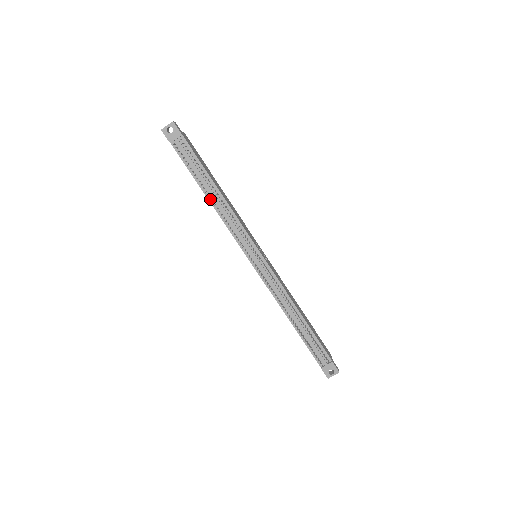
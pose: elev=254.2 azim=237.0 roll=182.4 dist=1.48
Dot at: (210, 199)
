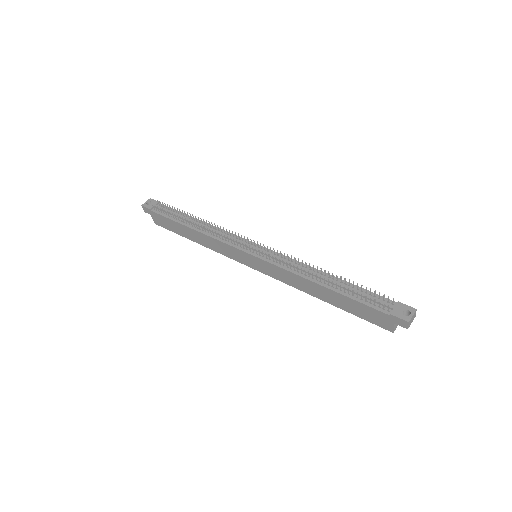
Dot at: (194, 228)
